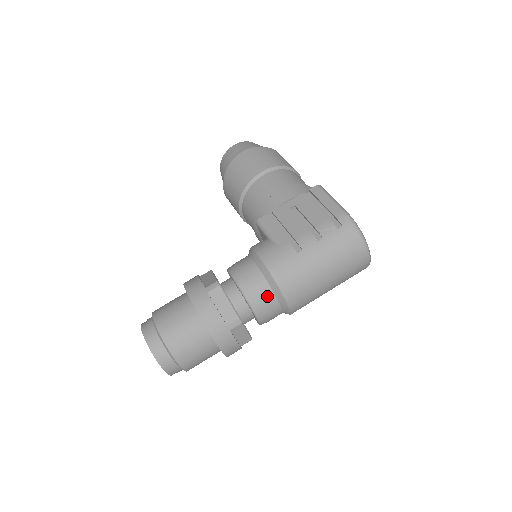
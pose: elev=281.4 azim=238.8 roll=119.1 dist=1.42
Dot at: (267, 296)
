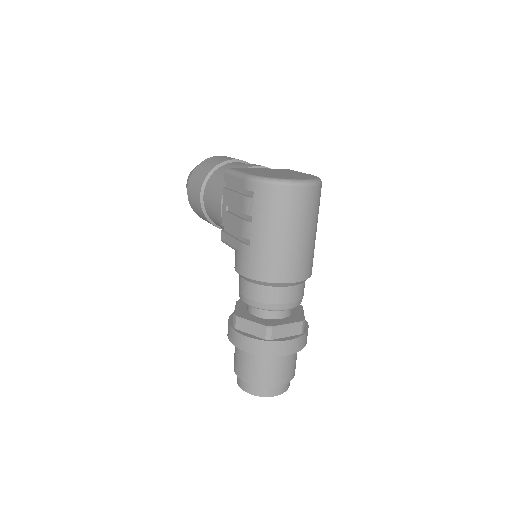
Dot at: (268, 293)
